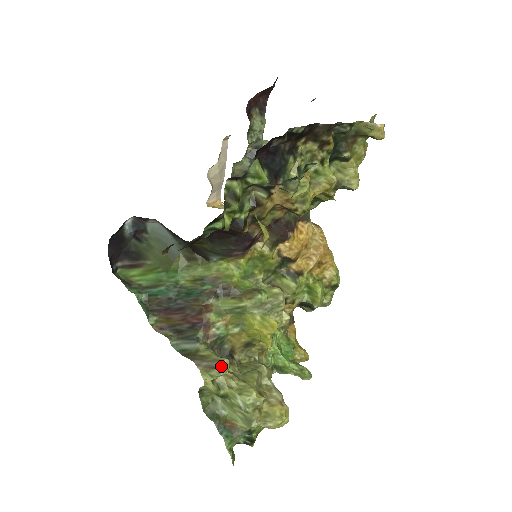
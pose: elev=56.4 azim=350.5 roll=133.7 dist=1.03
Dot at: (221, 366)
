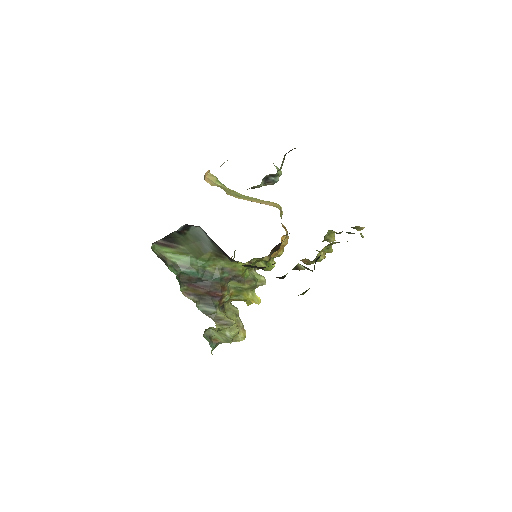
Dot at: (231, 325)
